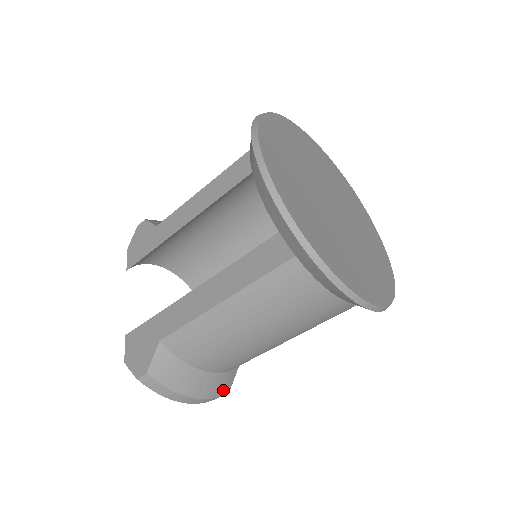
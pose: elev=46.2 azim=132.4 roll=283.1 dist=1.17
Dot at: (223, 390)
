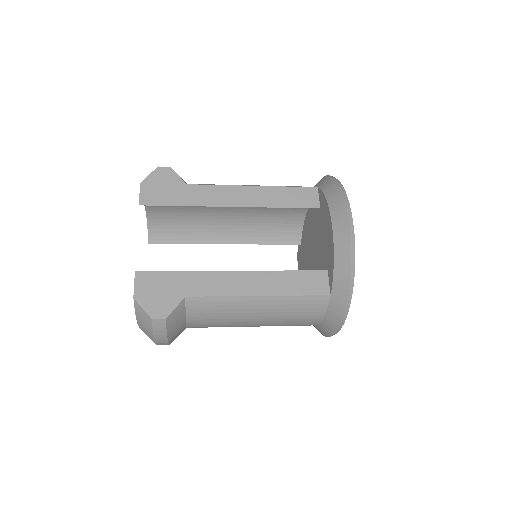
Dot at: occluded
